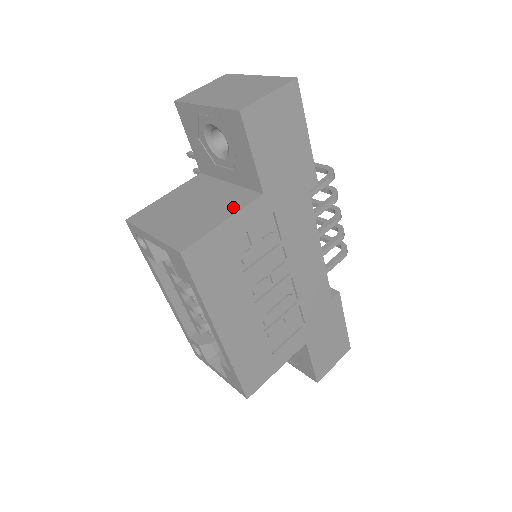
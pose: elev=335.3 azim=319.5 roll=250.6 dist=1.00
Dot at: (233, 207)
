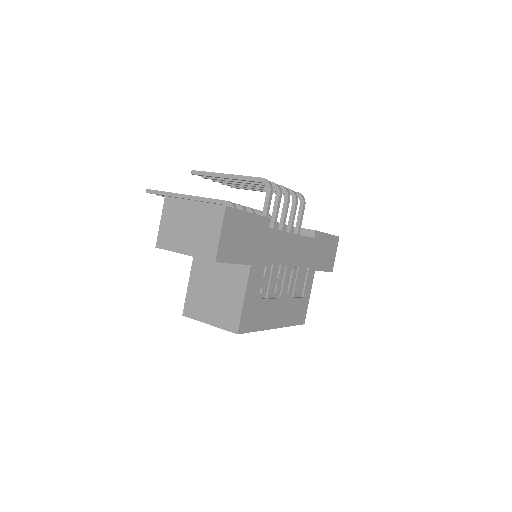
Dot at: (240, 284)
